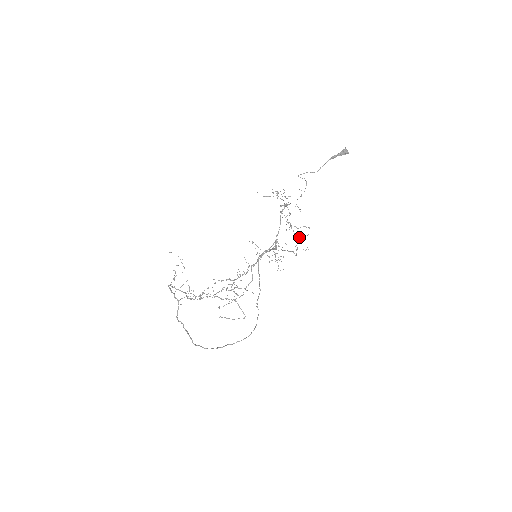
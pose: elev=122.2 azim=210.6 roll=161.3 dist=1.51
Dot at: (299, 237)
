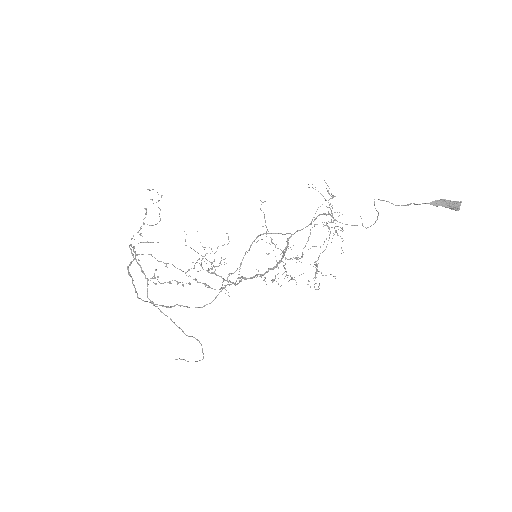
Dot at: occluded
